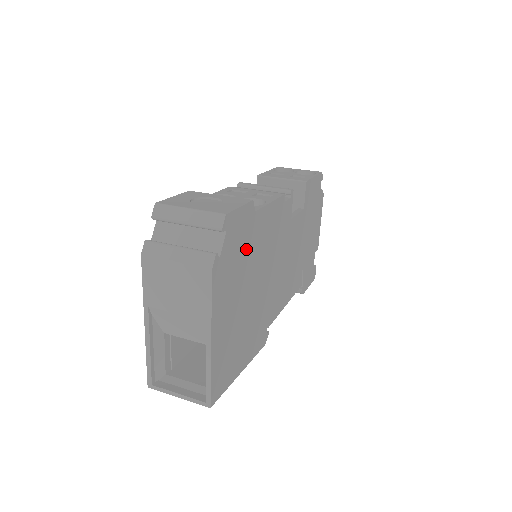
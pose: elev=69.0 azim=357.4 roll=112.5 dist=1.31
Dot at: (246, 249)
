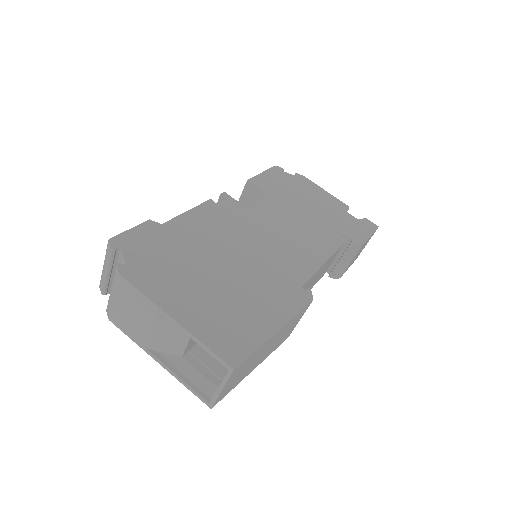
Dot at: (173, 248)
